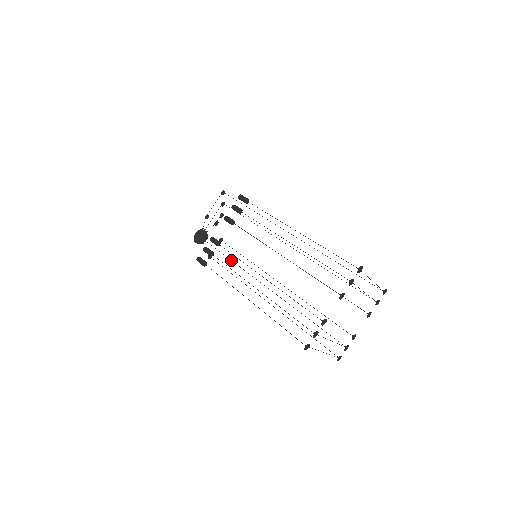
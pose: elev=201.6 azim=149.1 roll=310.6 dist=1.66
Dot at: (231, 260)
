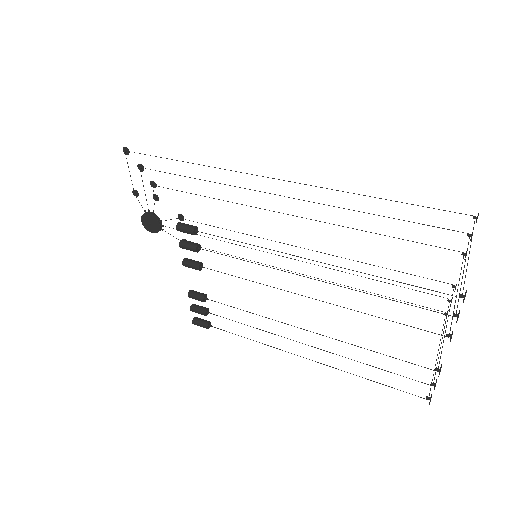
Dot at: occluded
